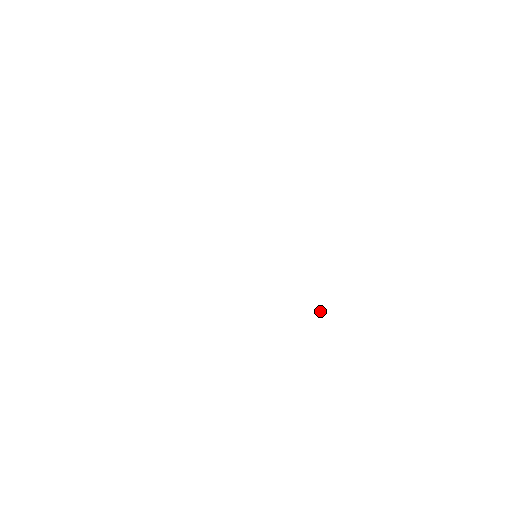
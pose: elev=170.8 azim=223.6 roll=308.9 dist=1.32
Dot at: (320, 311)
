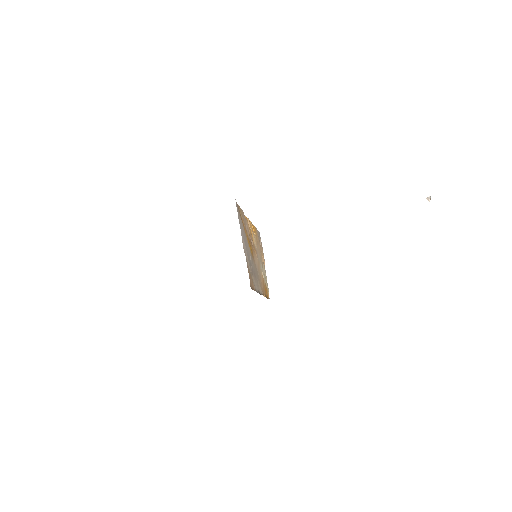
Dot at: (429, 201)
